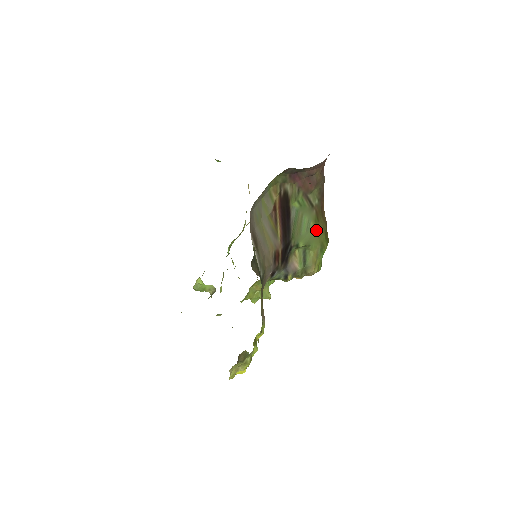
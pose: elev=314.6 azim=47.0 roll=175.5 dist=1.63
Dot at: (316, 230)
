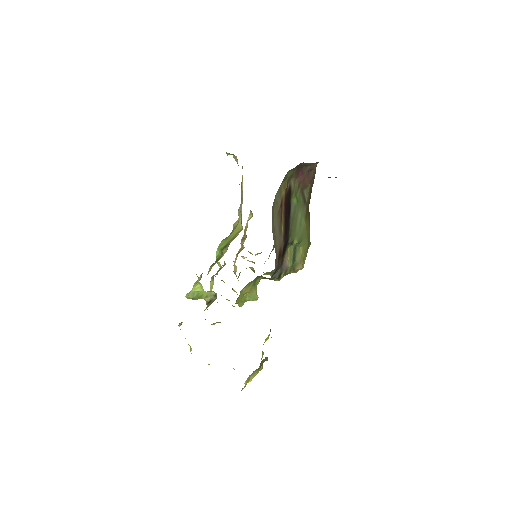
Dot at: (305, 226)
